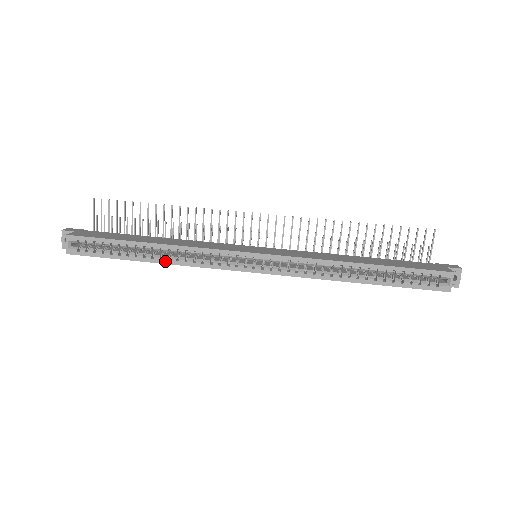
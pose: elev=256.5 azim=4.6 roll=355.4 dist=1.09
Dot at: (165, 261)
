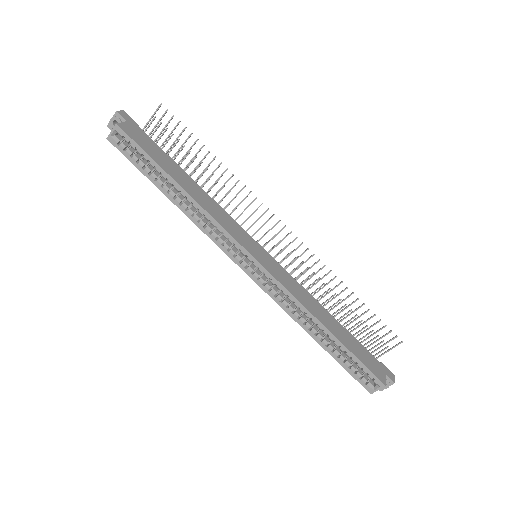
Dot at: (182, 208)
